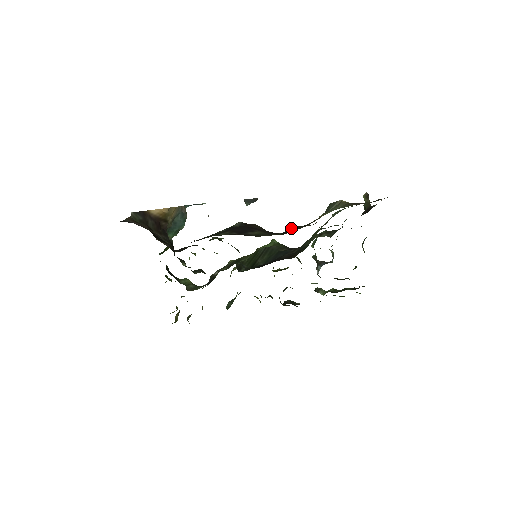
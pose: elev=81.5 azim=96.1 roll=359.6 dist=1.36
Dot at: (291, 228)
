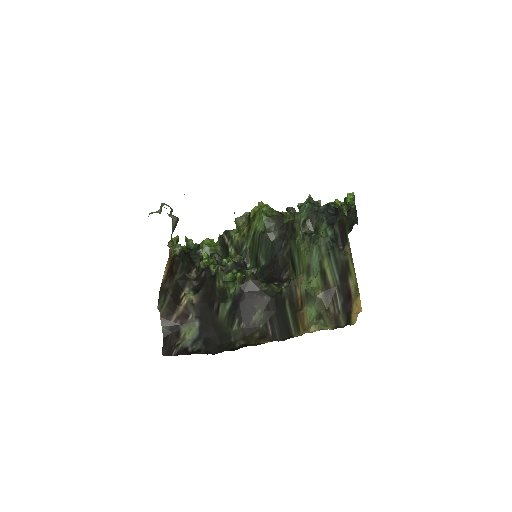
Dot at: (281, 294)
